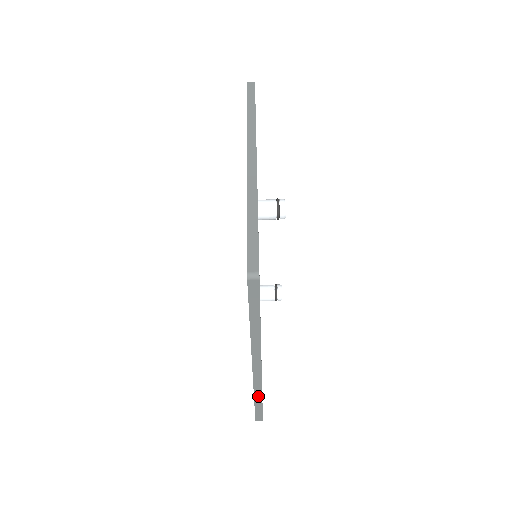
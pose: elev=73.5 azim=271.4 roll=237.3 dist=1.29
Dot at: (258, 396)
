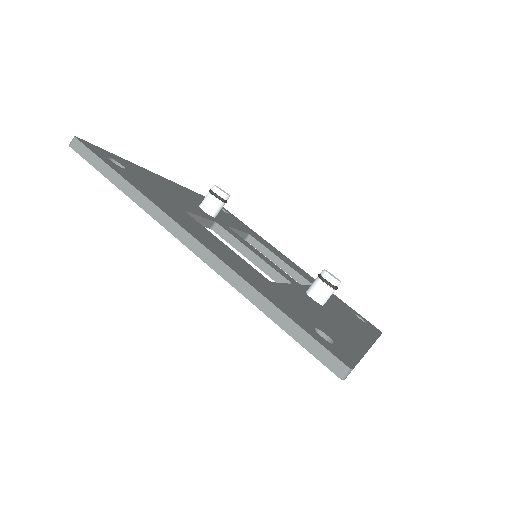
Dot at: (259, 300)
